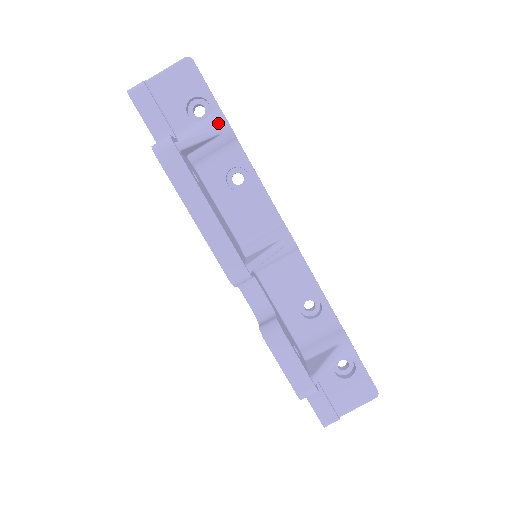
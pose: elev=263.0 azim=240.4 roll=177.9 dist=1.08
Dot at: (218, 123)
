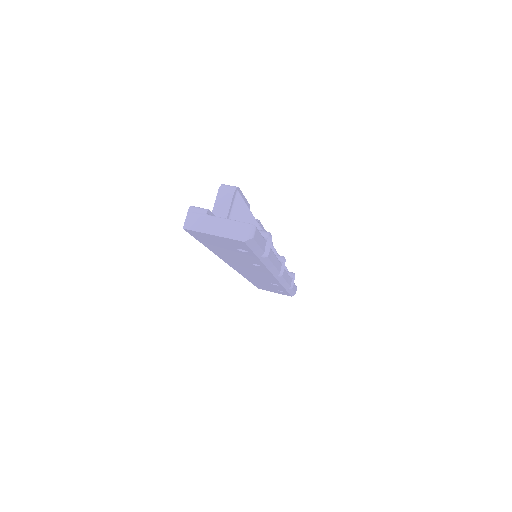
Dot at: occluded
